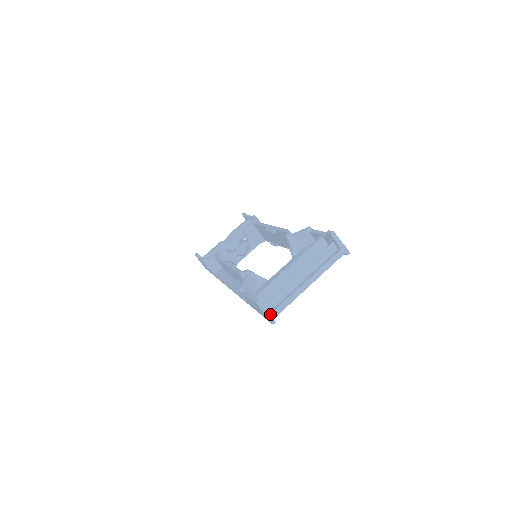
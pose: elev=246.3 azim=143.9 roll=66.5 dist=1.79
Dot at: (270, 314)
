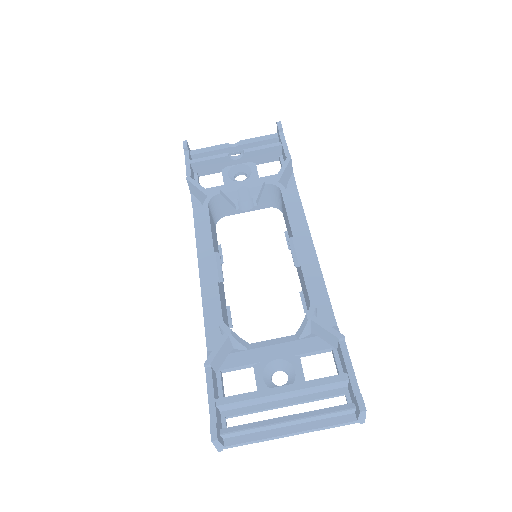
Dot at: (222, 447)
